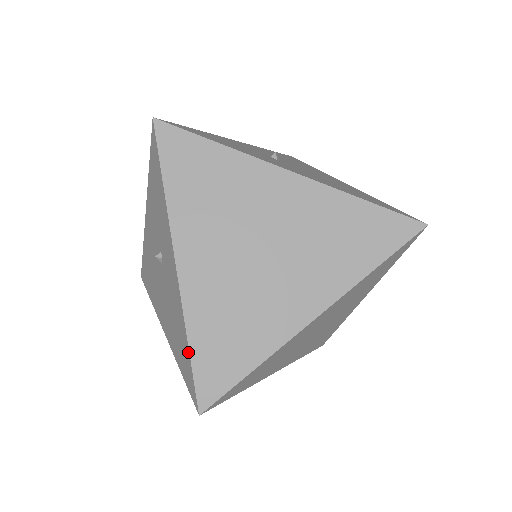
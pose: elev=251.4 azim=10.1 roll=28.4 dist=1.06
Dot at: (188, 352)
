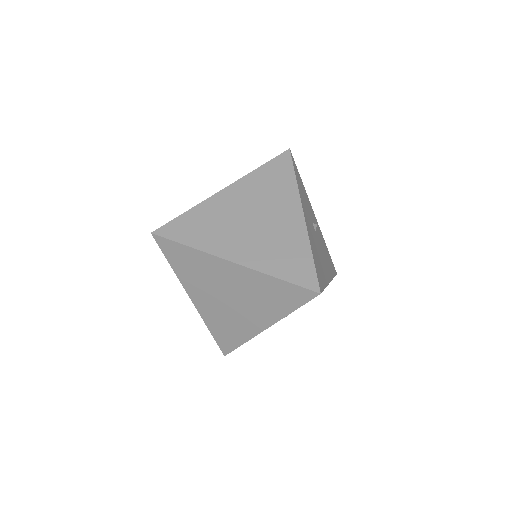
Dot at: (182, 214)
